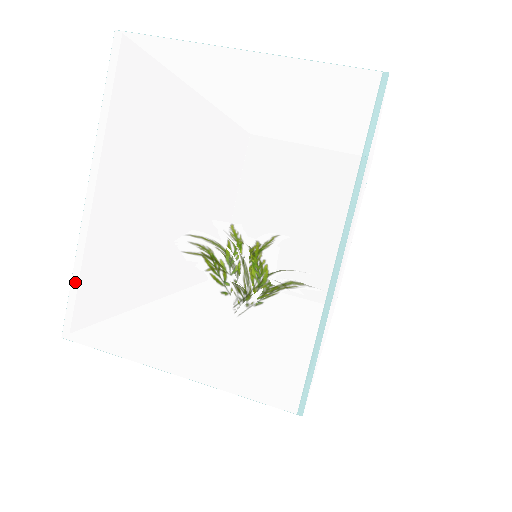
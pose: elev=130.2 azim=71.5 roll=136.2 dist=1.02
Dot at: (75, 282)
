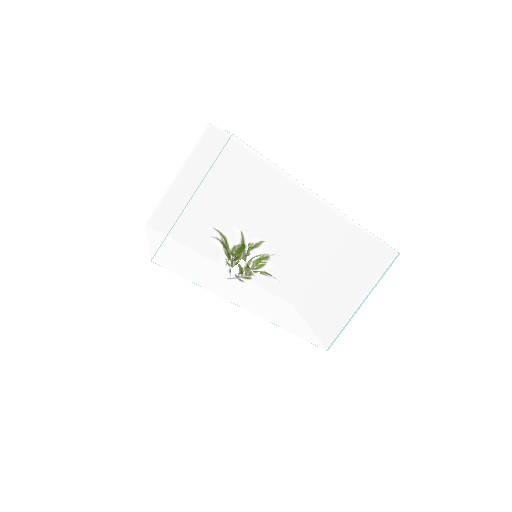
Dot at: (157, 206)
